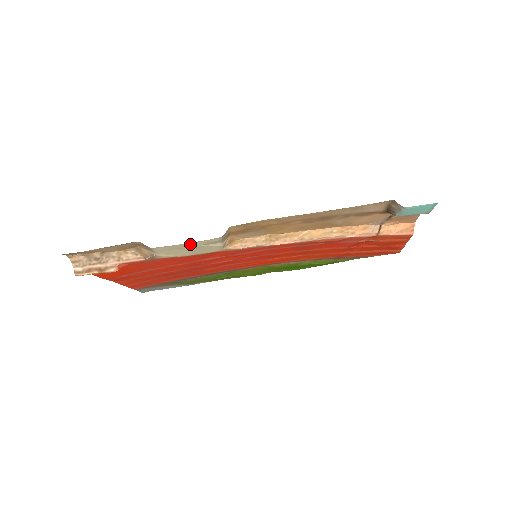
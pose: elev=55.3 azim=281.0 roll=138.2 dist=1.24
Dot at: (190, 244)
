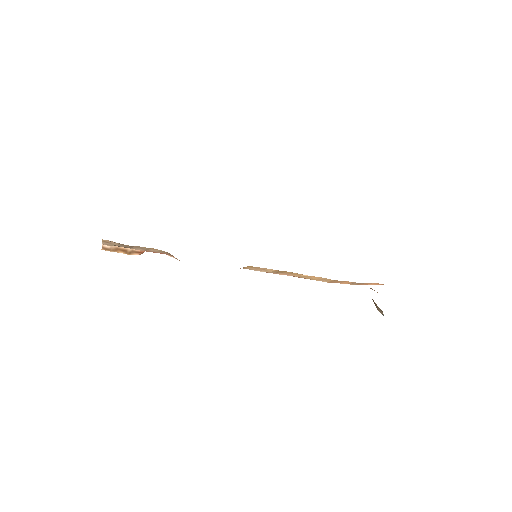
Dot at: occluded
